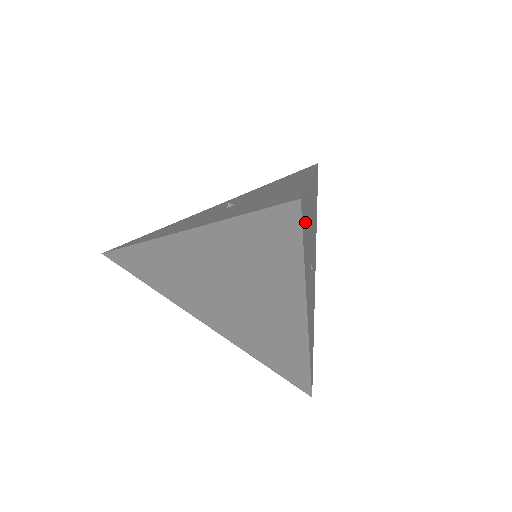
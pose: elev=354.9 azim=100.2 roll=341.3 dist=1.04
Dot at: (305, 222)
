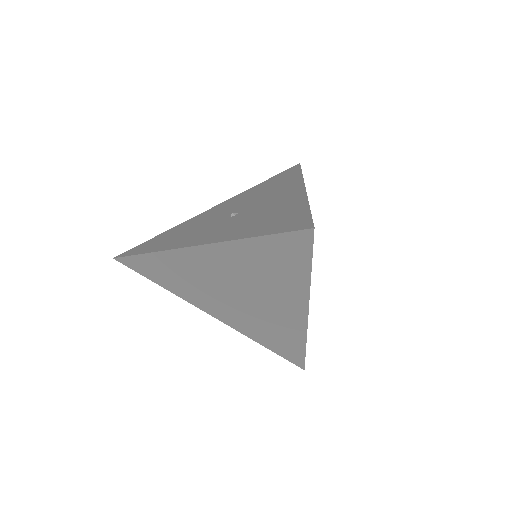
Dot at: occluded
